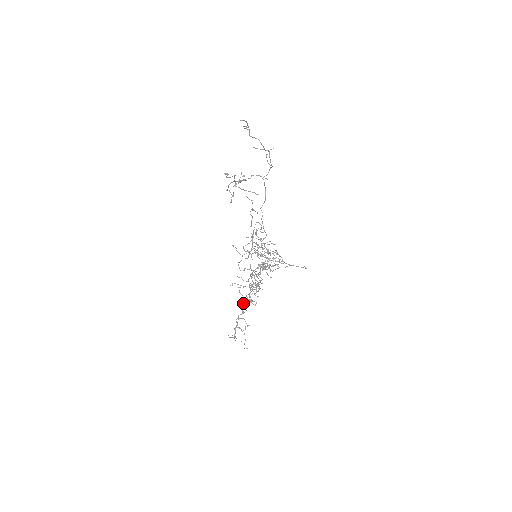
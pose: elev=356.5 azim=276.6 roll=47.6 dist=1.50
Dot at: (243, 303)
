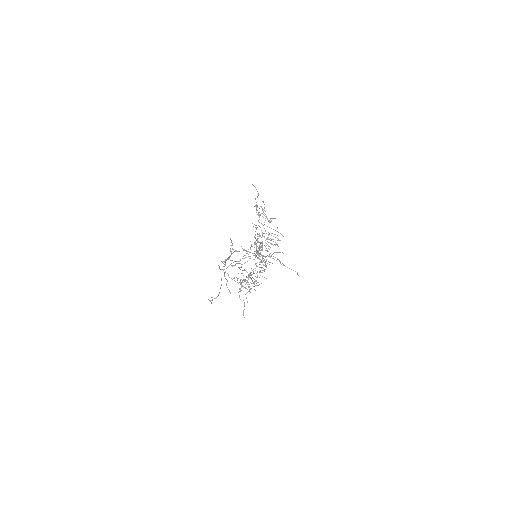
Dot at: (246, 277)
